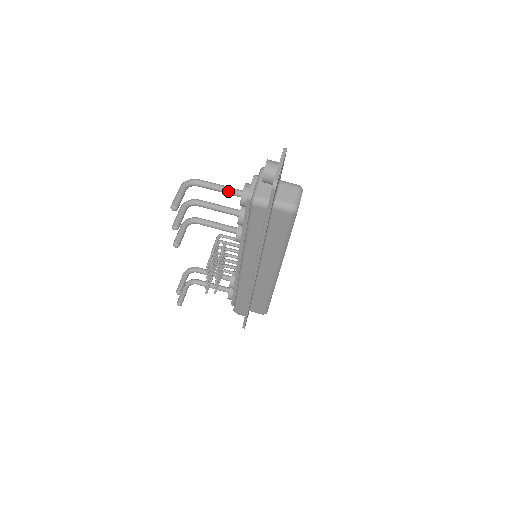
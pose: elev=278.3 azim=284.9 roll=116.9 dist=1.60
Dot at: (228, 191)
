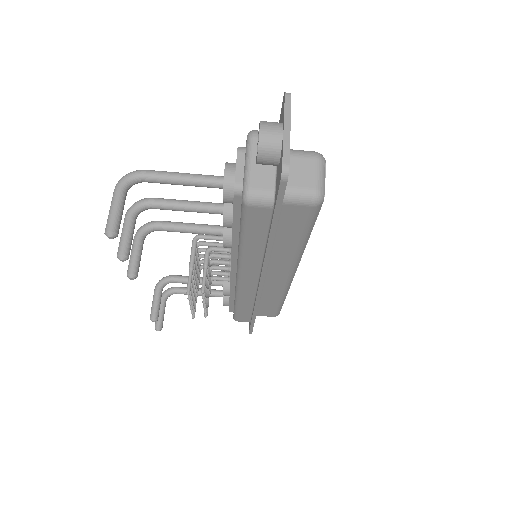
Dot at: (198, 182)
